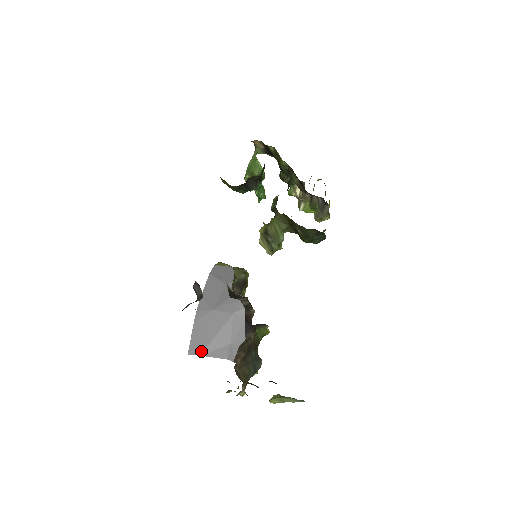
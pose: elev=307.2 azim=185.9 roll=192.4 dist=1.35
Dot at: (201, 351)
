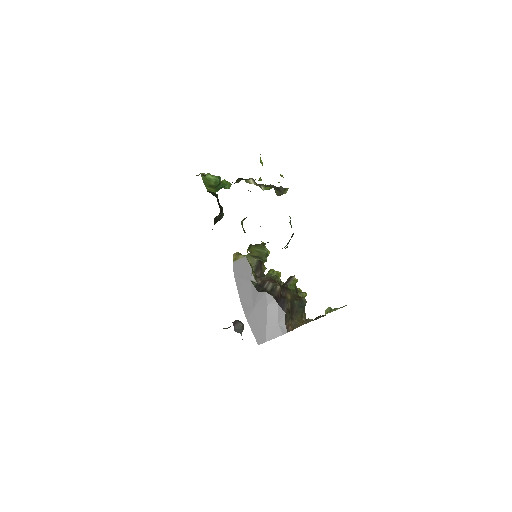
Dot at: (264, 339)
